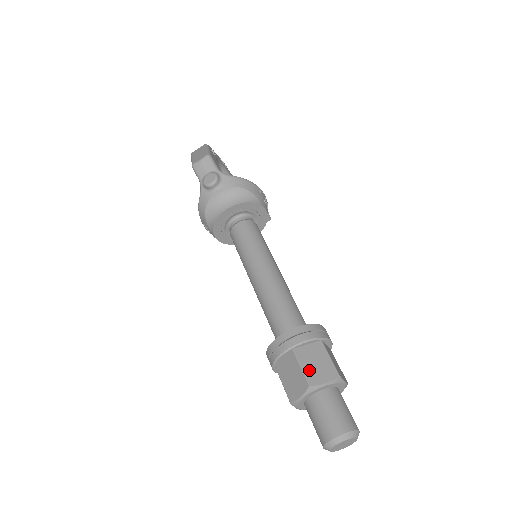
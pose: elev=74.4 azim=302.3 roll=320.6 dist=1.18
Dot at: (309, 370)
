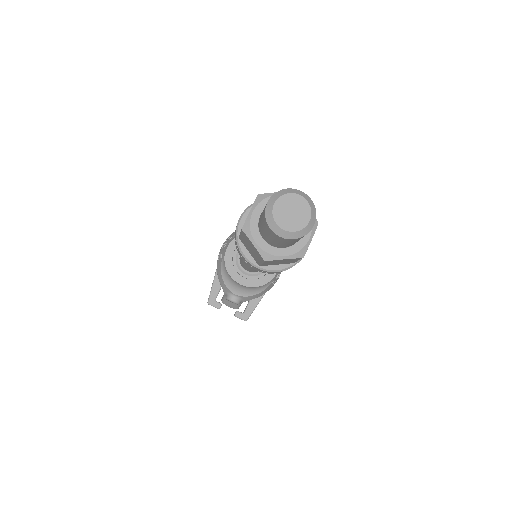
Dot at: occluded
